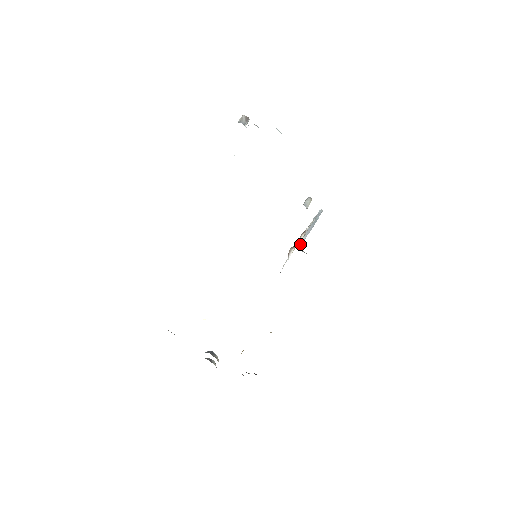
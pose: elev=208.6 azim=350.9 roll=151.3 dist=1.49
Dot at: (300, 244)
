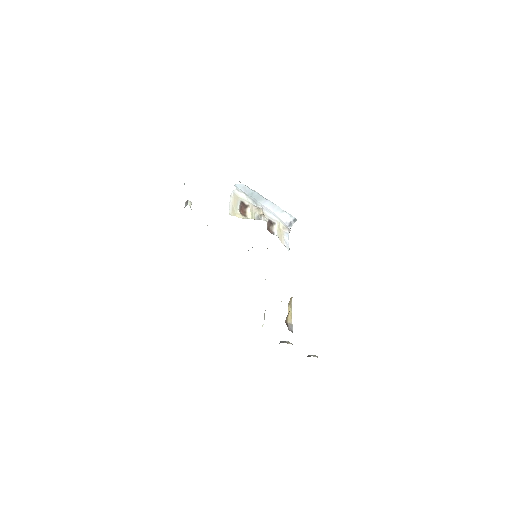
Dot at: (261, 217)
